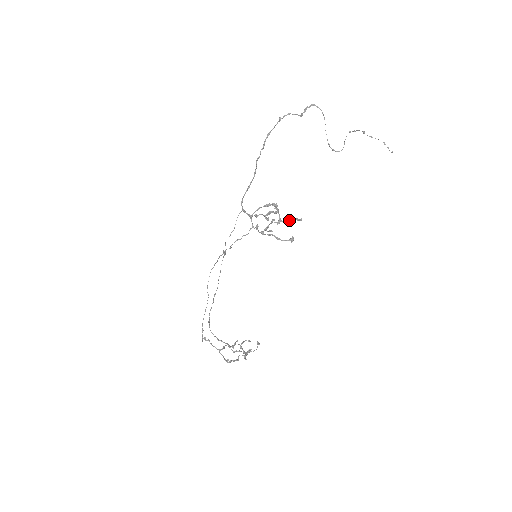
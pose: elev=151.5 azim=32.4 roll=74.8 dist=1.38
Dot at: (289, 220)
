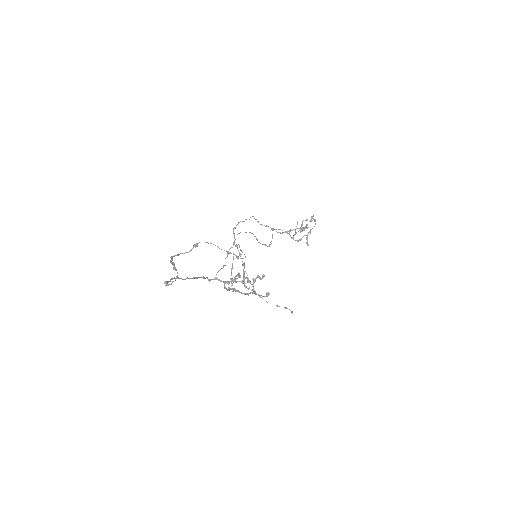
Dot at: occluded
